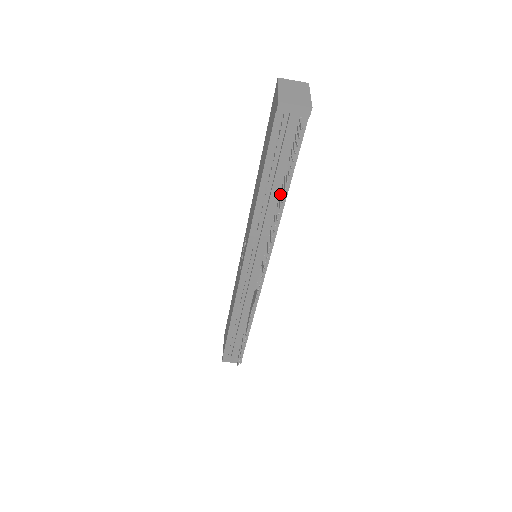
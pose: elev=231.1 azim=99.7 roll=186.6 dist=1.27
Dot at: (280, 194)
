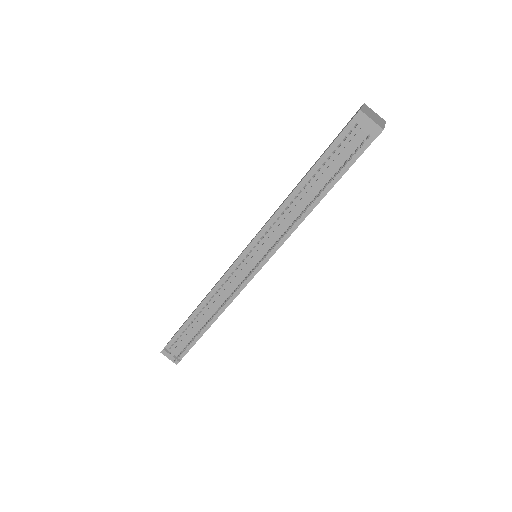
Dot at: occluded
